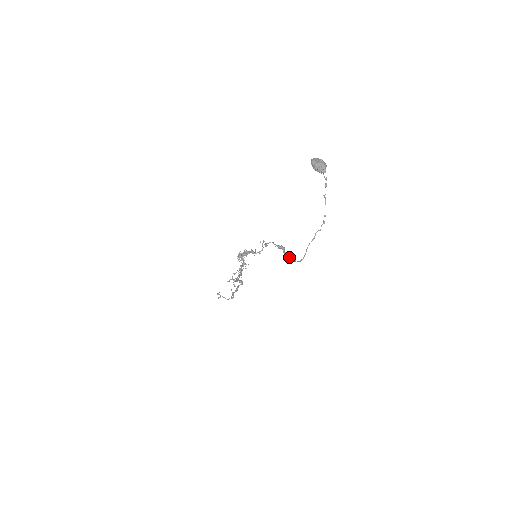
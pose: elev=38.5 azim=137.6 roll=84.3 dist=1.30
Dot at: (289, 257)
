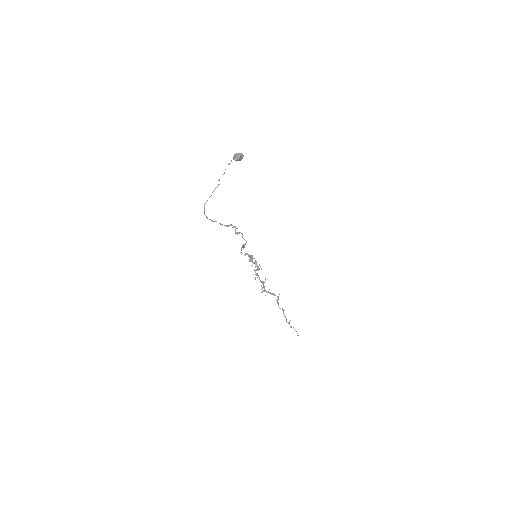
Dot at: (215, 221)
